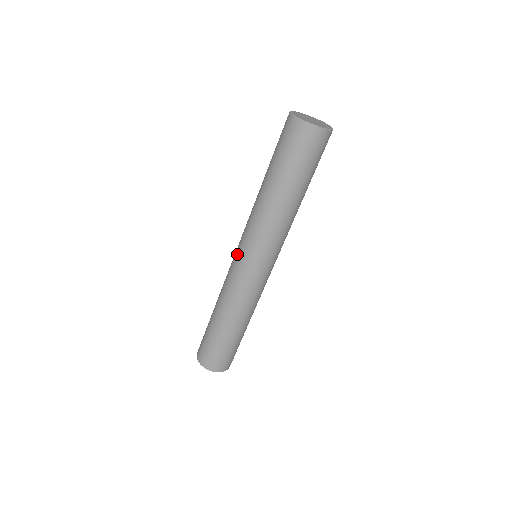
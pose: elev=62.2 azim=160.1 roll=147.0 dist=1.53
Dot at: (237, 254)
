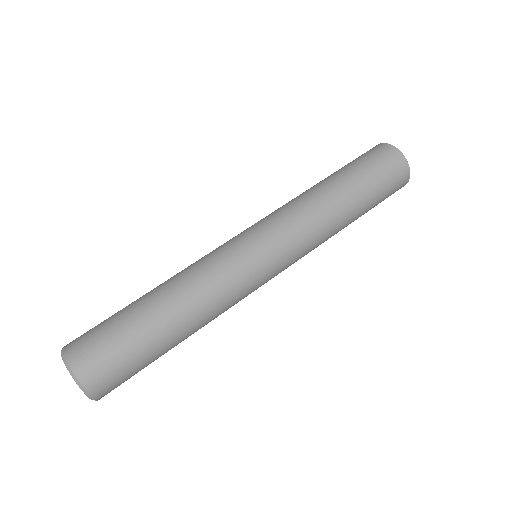
Dot at: (249, 236)
